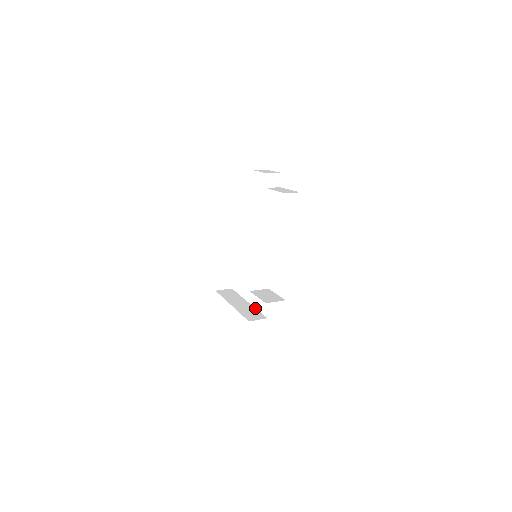
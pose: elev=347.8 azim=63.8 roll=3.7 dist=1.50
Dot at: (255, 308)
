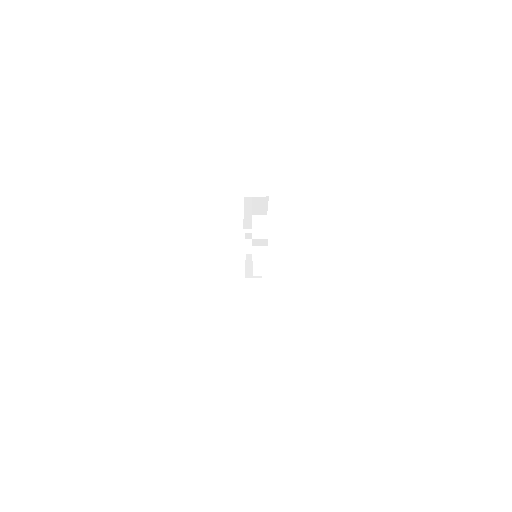
Dot at: occluded
